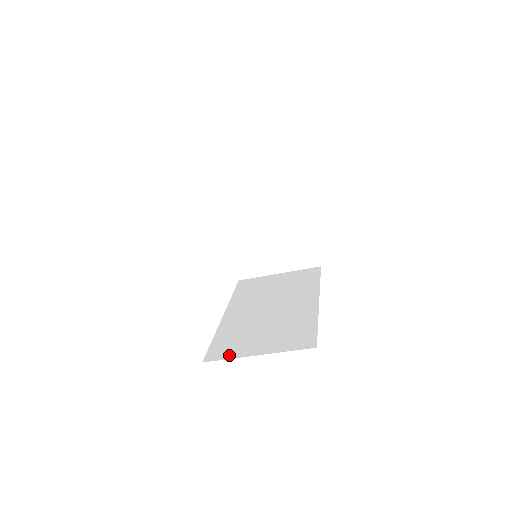
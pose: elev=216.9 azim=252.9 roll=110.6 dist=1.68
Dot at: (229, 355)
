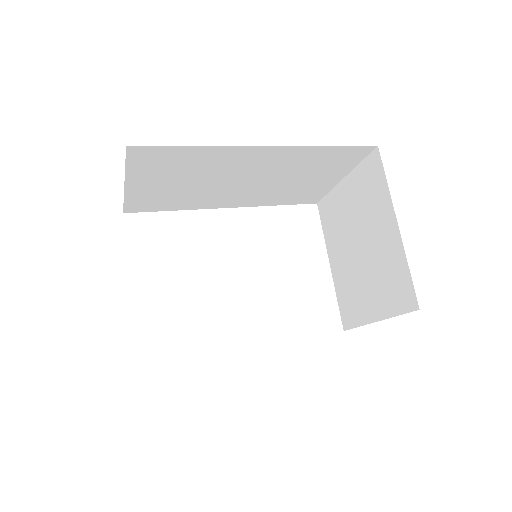
Dot at: occluded
